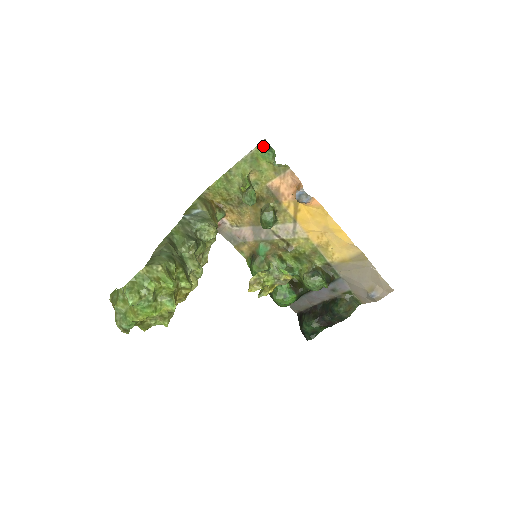
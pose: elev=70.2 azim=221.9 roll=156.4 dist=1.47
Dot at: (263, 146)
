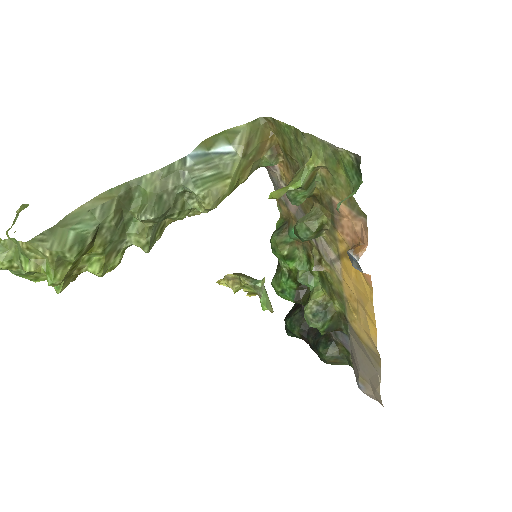
Dot at: (353, 160)
